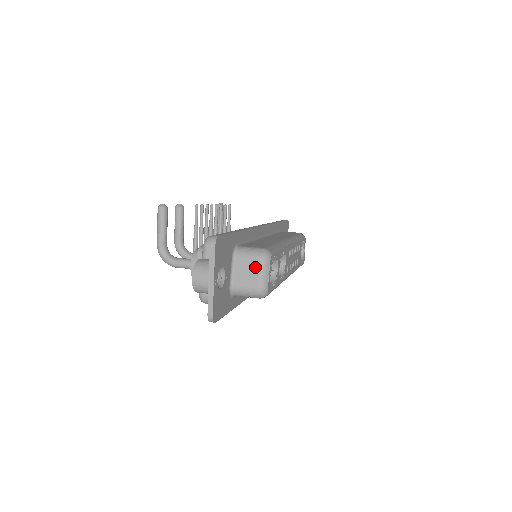
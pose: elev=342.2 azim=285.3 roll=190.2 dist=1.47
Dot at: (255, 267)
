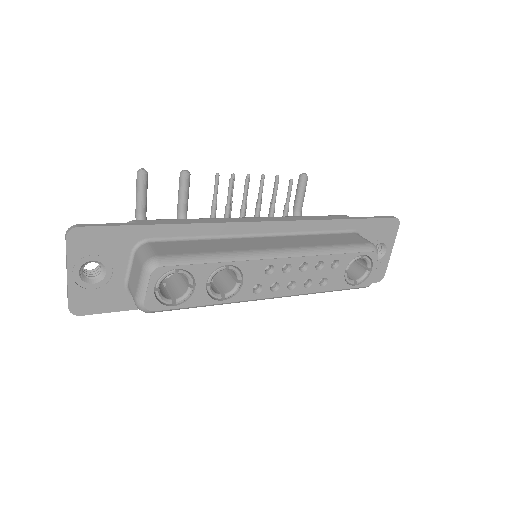
Dot at: (138, 274)
